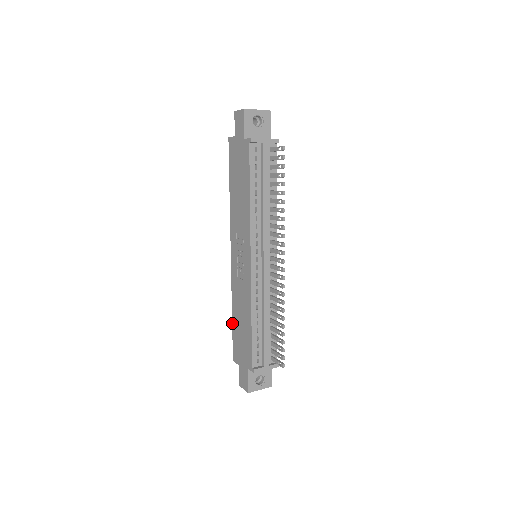
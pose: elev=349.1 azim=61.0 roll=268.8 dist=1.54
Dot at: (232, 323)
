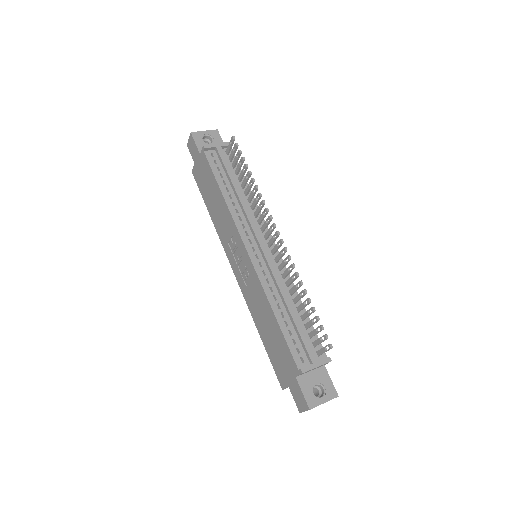
Dot at: (263, 344)
